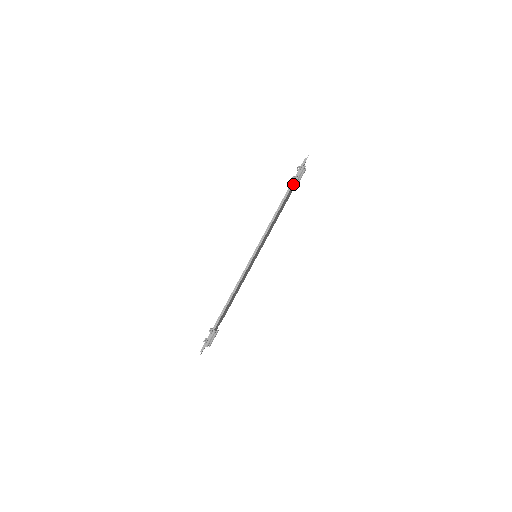
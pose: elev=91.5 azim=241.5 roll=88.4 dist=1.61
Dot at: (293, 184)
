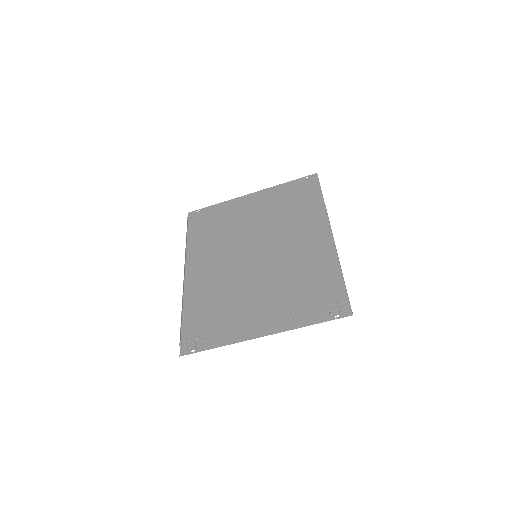
Dot at: (326, 305)
